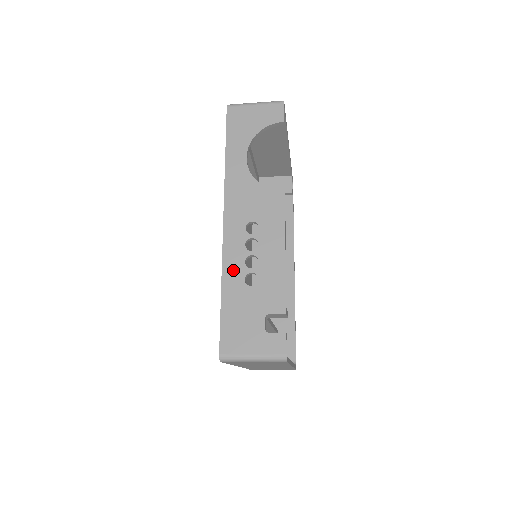
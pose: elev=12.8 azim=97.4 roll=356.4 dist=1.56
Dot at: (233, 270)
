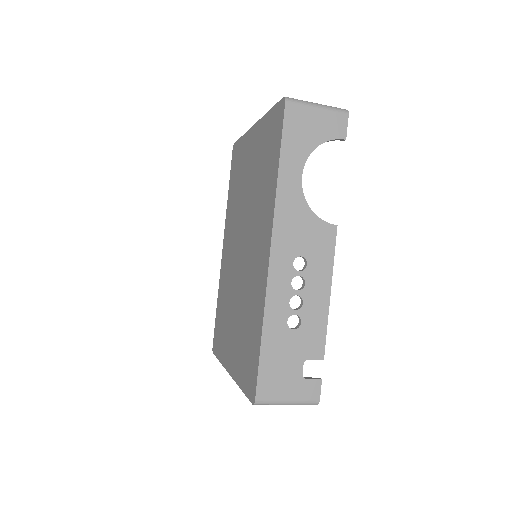
Dot at: (276, 310)
